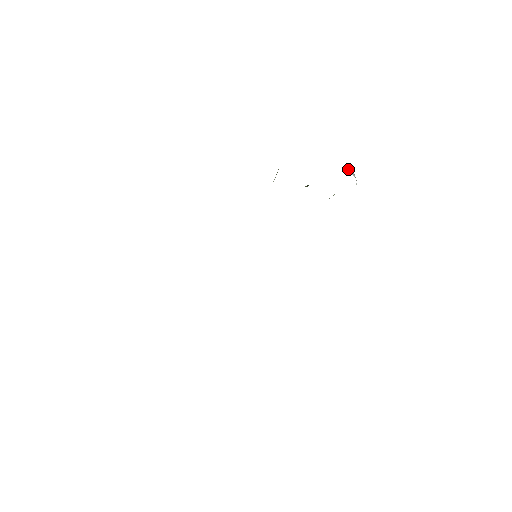
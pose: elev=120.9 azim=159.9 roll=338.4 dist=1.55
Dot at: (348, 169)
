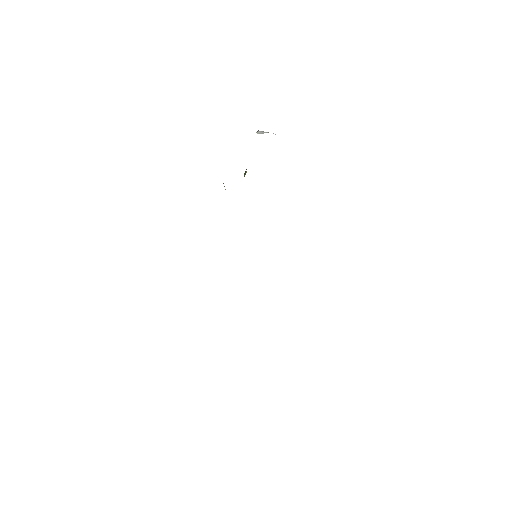
Dot at: occluded
